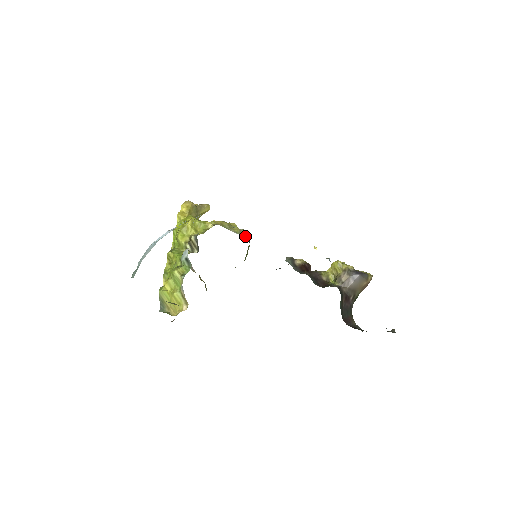
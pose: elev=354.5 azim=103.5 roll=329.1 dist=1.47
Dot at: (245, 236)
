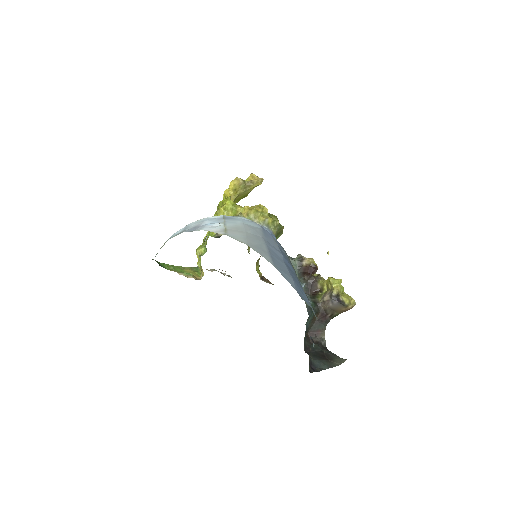
Dot at: (267, 227)
